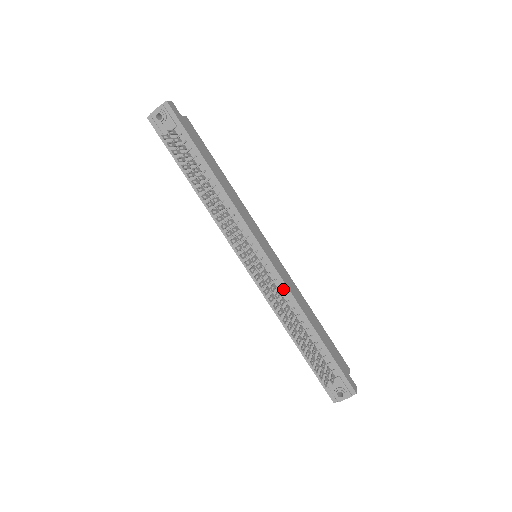
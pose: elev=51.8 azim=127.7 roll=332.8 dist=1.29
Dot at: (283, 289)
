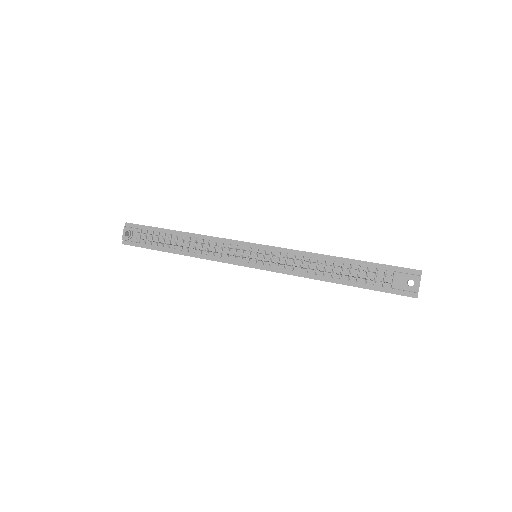
Dot at: (291, 254)
